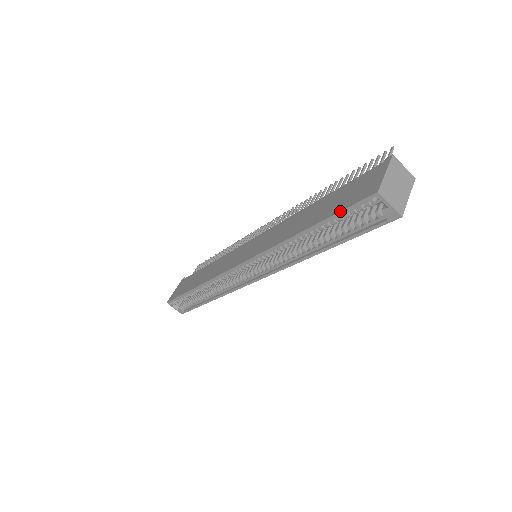
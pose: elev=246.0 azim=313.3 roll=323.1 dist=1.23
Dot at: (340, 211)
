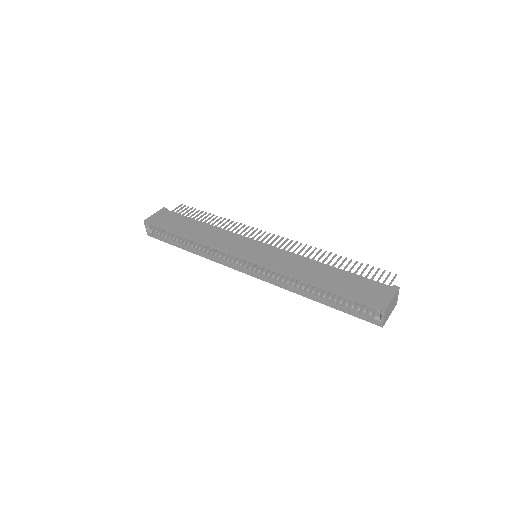
Dot at: (353, 298)
